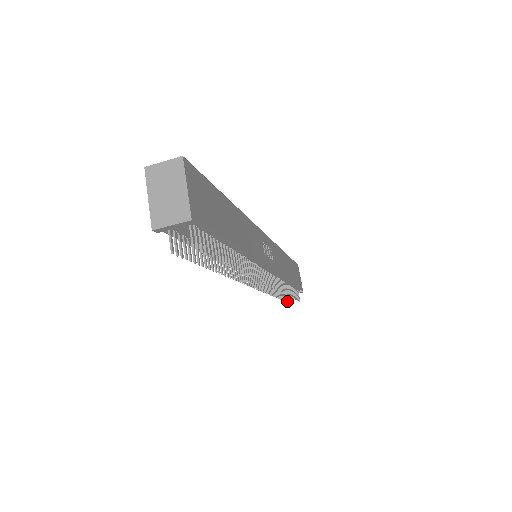
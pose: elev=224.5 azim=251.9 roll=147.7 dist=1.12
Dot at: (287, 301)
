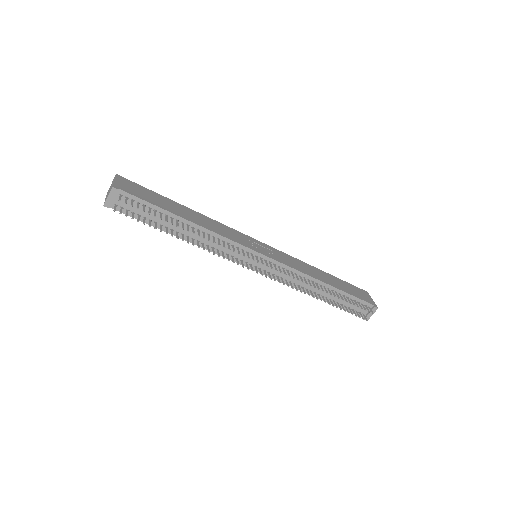
Dot at: (356, 315)
